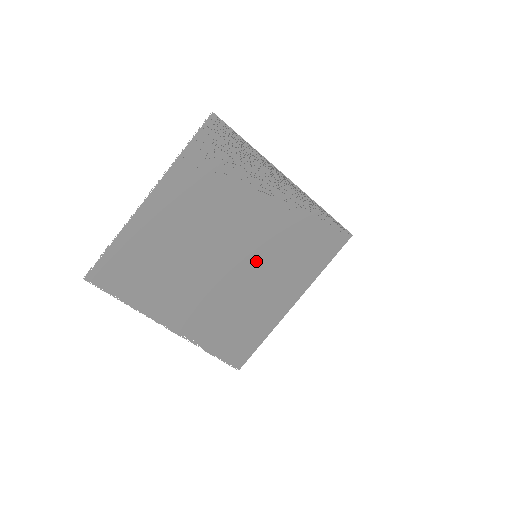
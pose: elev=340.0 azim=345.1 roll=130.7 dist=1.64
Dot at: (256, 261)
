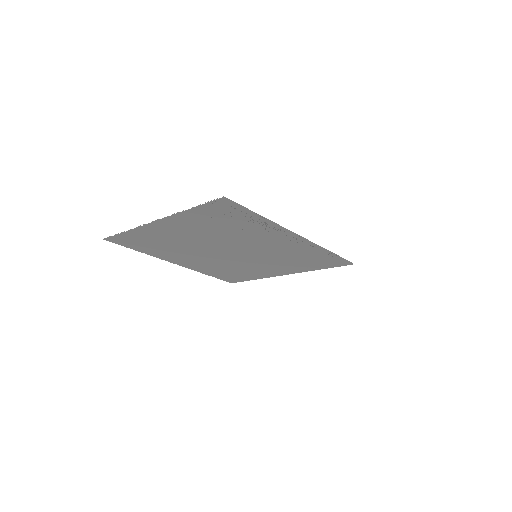
Dot at: (256, 257)
